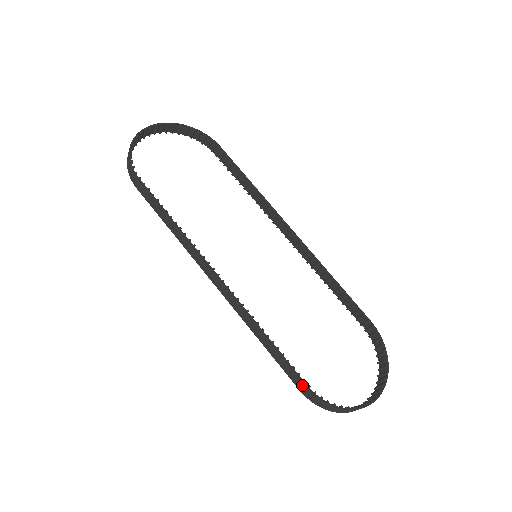
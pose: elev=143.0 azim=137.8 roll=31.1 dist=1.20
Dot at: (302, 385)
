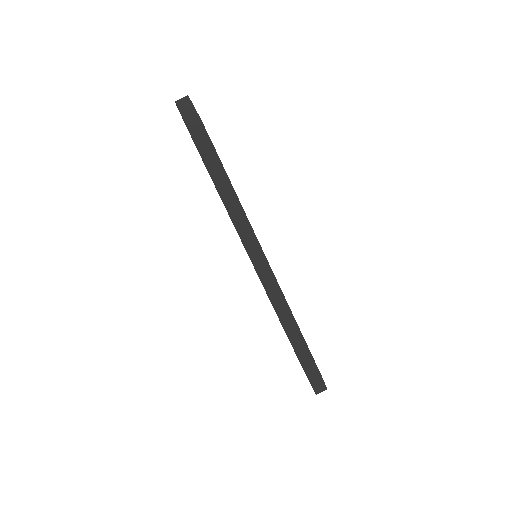
Dot at: (313, 367)
